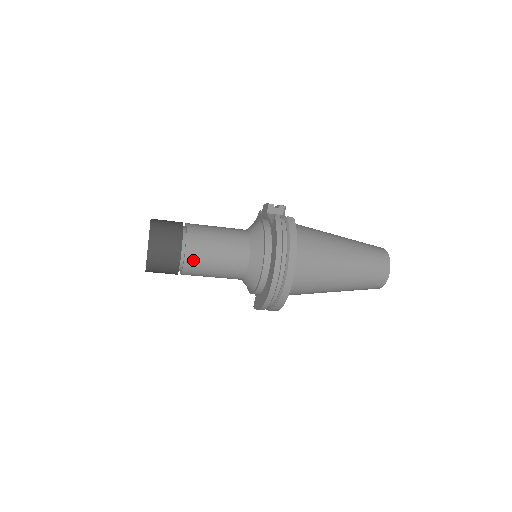
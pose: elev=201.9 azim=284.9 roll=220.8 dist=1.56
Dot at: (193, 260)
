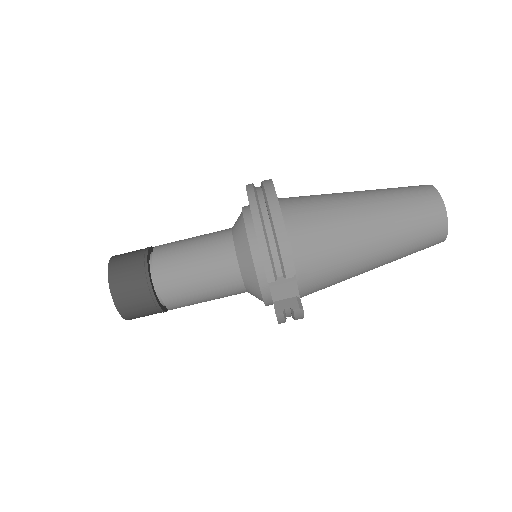
Dot at: (163, 249)
